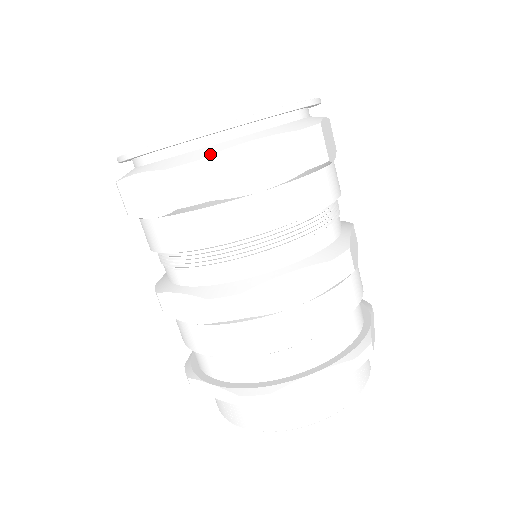
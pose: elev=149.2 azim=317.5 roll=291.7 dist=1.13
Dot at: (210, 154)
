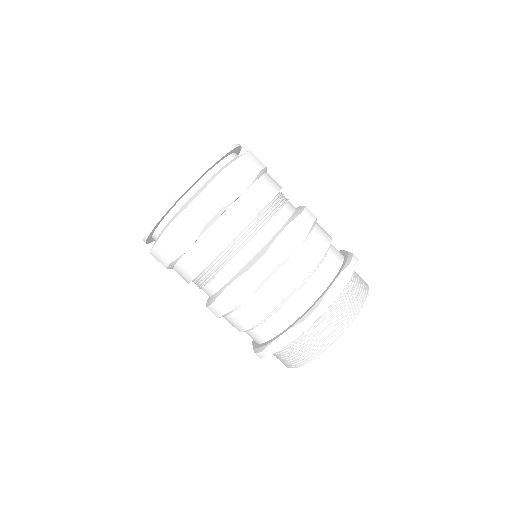
Dot at: (207, 185)
